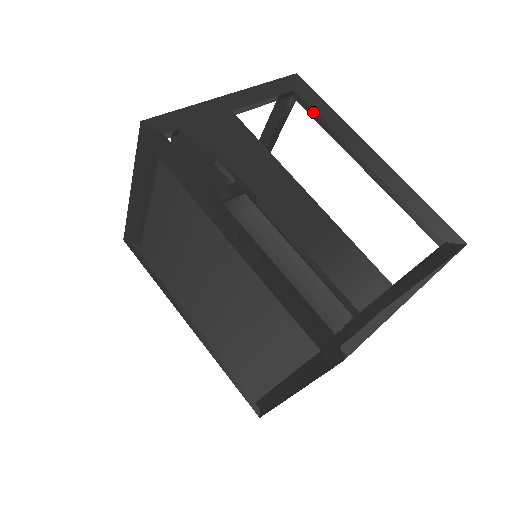
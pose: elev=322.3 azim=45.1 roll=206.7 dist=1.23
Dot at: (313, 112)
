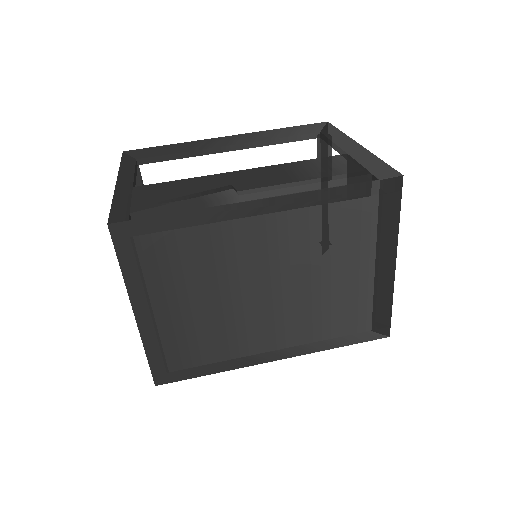
Dot at: (165, 157)
